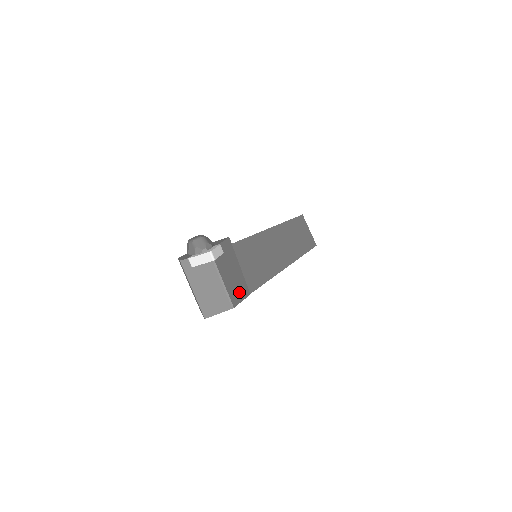
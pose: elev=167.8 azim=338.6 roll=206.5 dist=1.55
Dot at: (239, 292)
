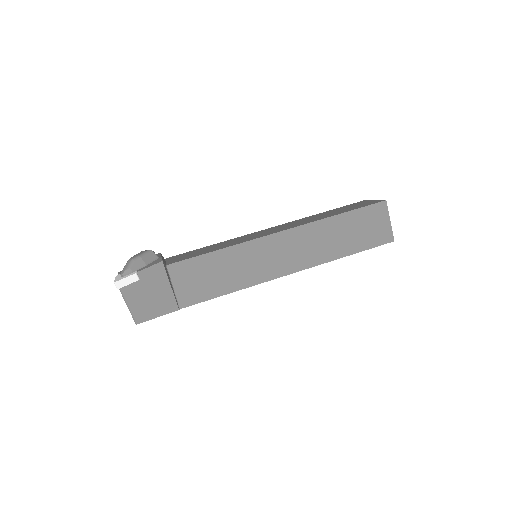
Dot at: (155, 310)
